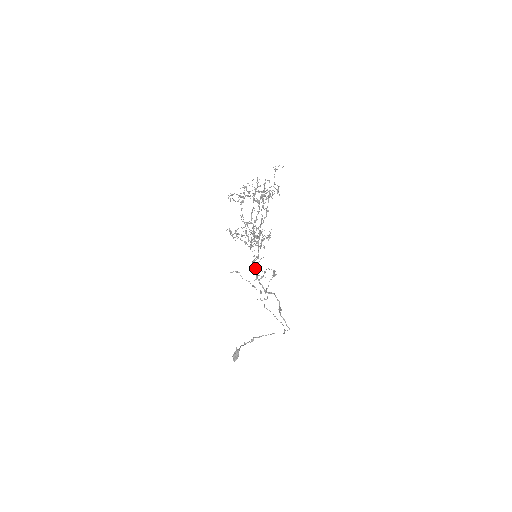
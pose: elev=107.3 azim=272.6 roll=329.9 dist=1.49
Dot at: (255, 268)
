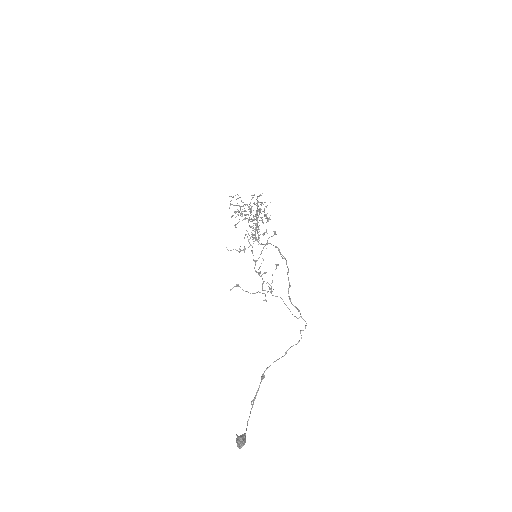
Dot at: (256, 271)
